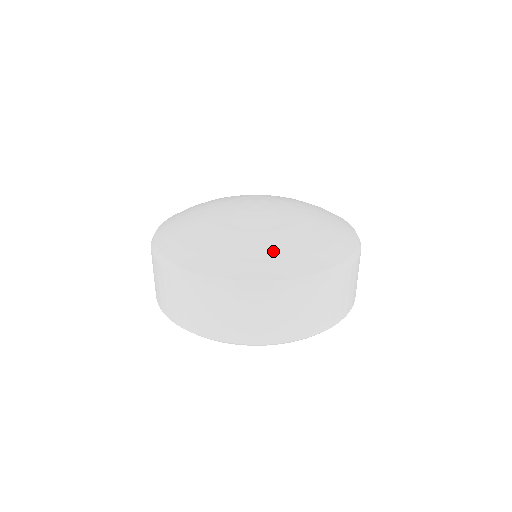
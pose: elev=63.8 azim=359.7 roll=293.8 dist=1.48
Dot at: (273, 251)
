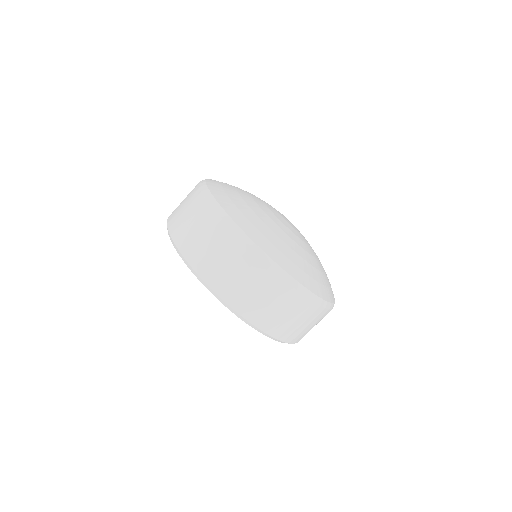
Dot at: (317, 273)
